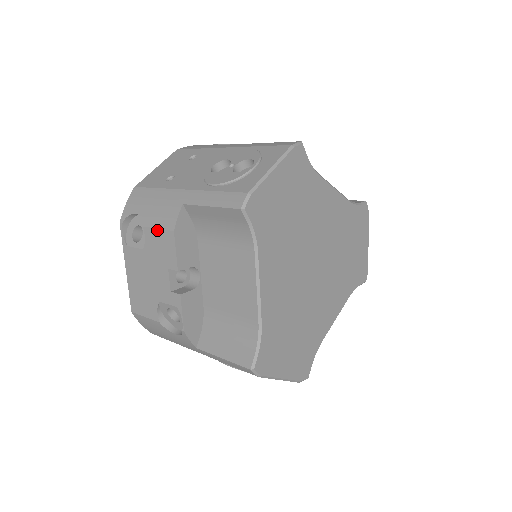
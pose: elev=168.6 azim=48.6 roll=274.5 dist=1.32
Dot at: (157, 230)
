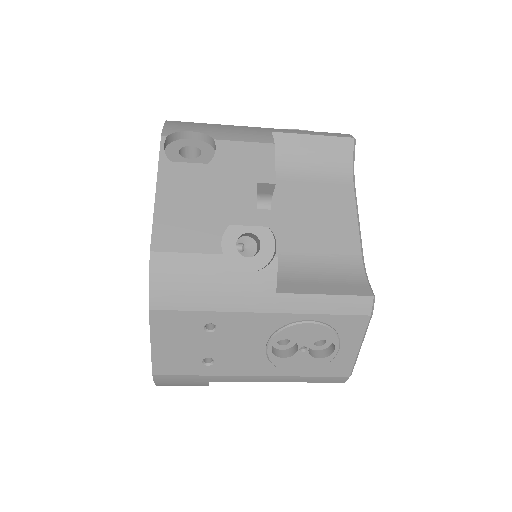
Dot at: (243, 143)
